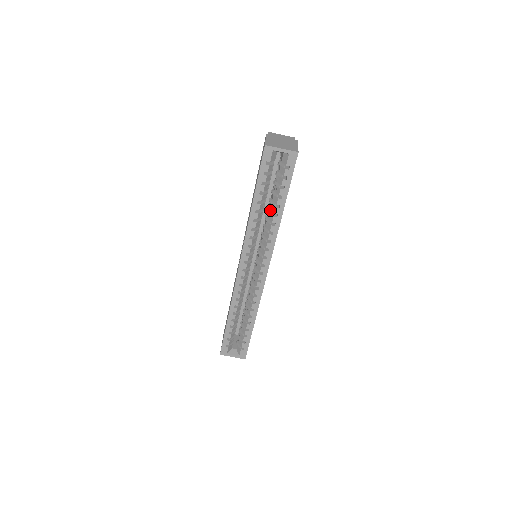
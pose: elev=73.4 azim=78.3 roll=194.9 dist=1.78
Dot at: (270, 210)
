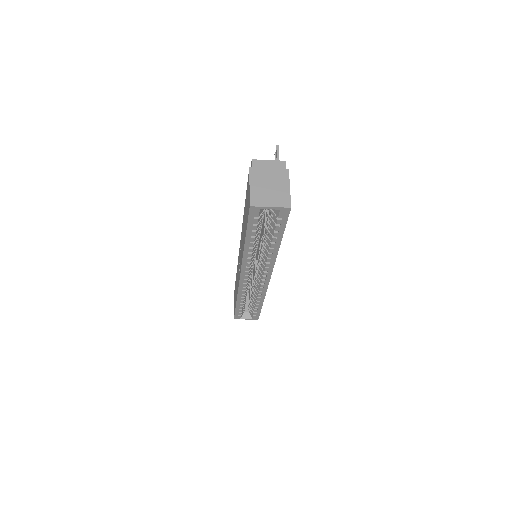
Dot at: (265, 242)
